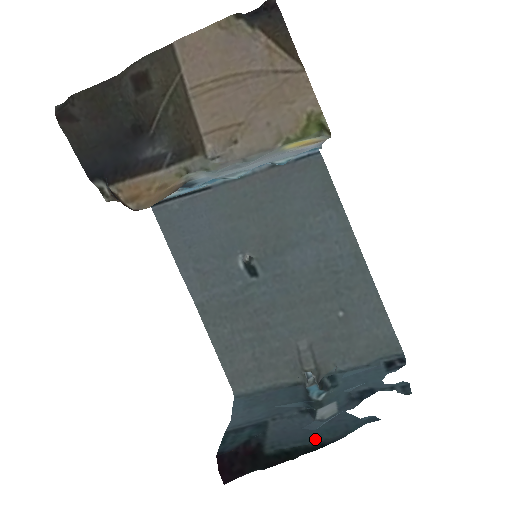
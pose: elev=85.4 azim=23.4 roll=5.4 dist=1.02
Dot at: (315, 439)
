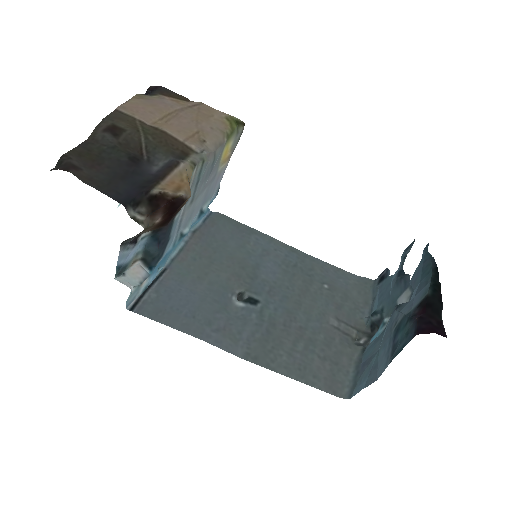
Dot at: (428, 274)
